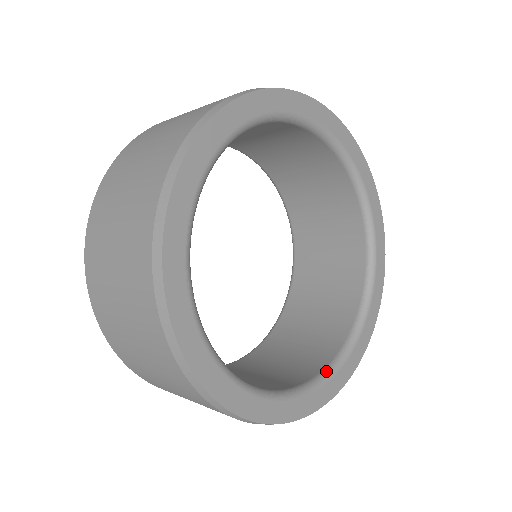
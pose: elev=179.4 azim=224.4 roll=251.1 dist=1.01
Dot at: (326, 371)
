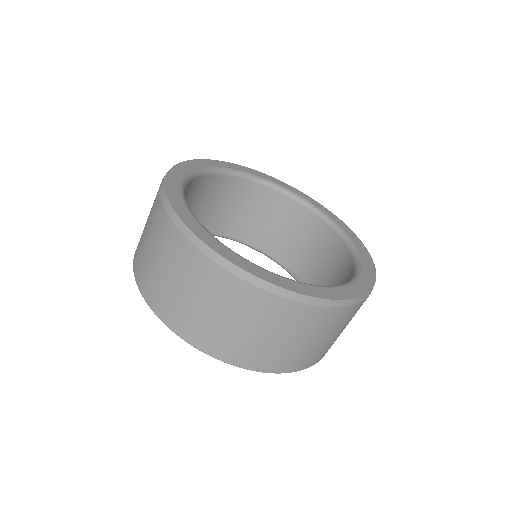
Dot at: (354, 274)
